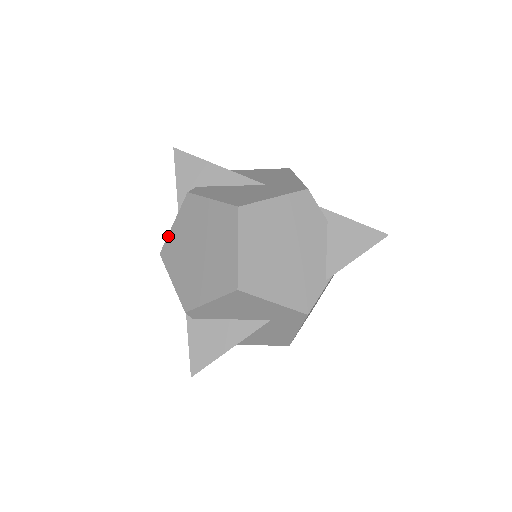
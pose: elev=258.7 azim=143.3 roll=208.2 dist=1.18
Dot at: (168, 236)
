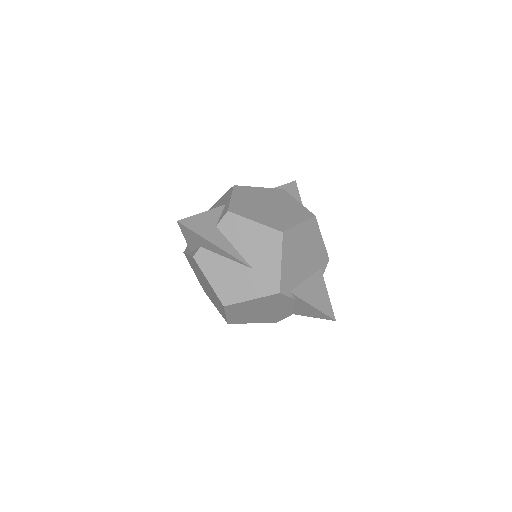
Dot at: (186, 254)
